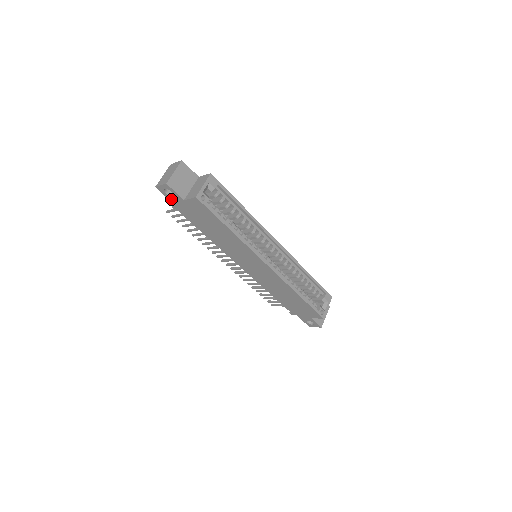
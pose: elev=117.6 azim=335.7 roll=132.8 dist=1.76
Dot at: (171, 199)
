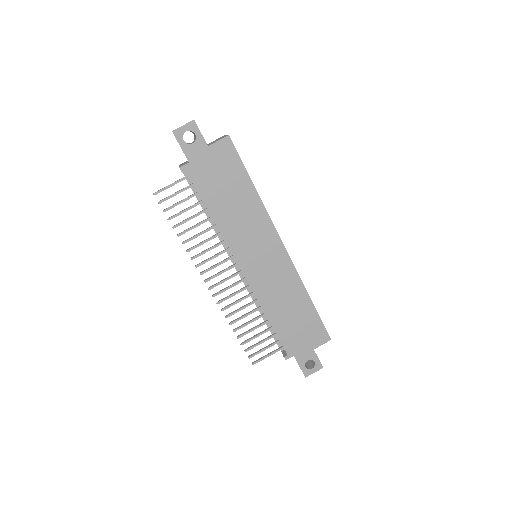
Dot at: (187, 150)
